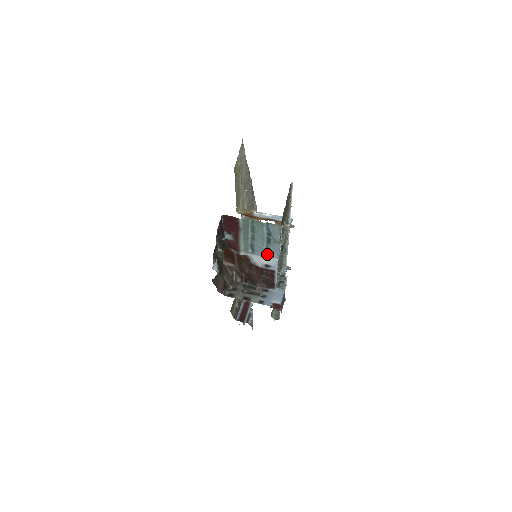
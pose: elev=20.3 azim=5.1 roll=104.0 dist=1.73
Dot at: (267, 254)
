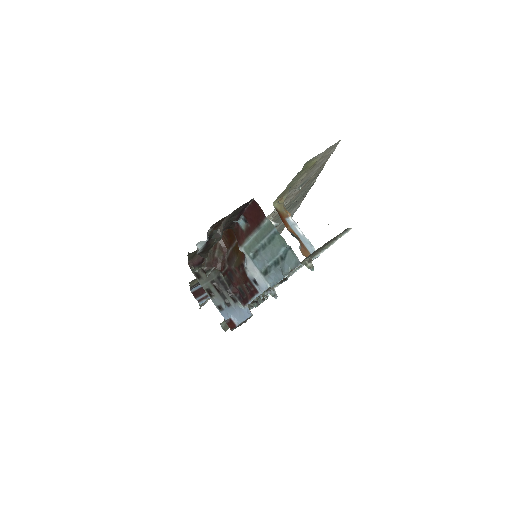
Dot at: (264, 272)
